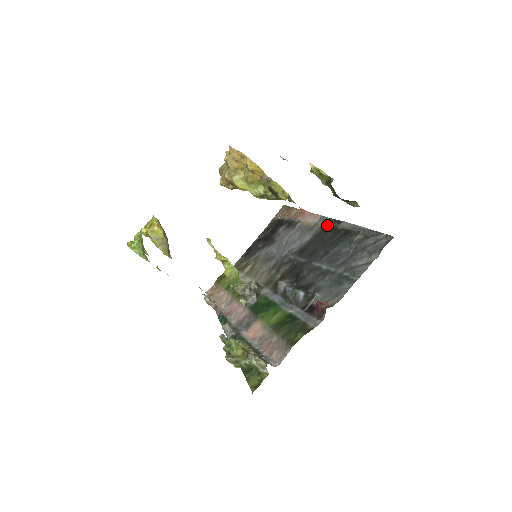
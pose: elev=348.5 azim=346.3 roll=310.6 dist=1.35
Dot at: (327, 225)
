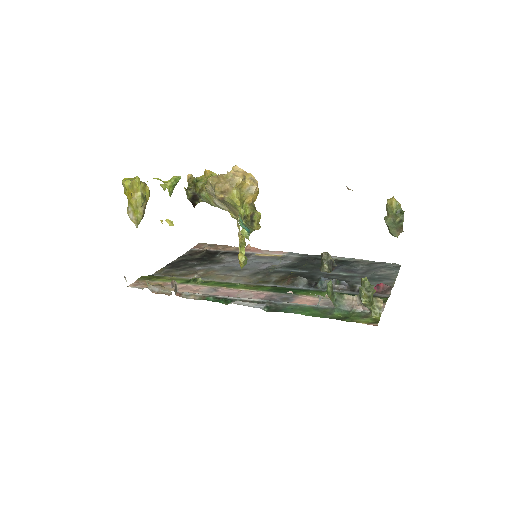
Dot at: (307, 257)
